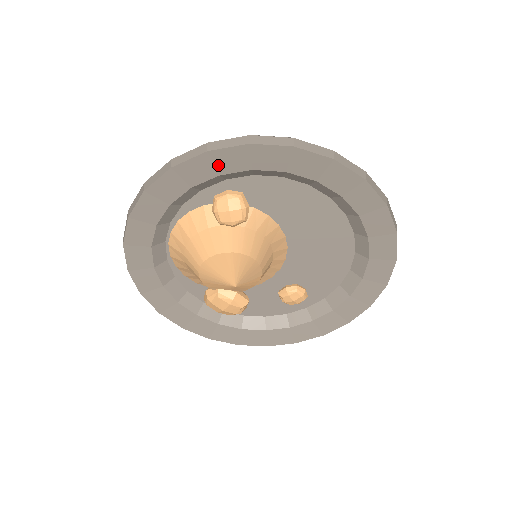
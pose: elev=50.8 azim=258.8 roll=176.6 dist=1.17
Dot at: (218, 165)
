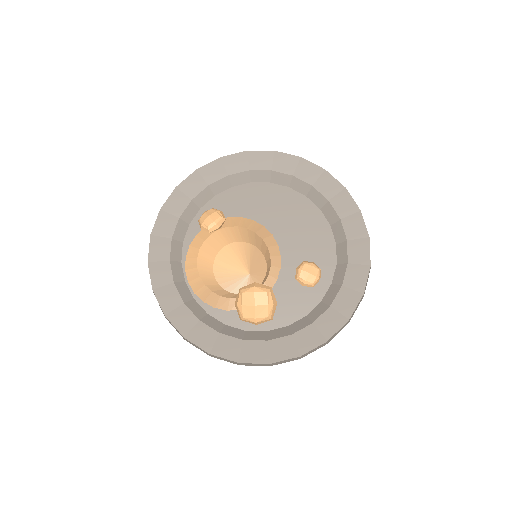
Dot at: (187, 193)
